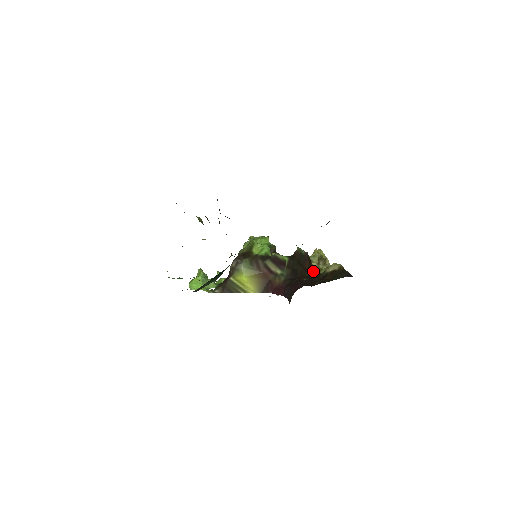
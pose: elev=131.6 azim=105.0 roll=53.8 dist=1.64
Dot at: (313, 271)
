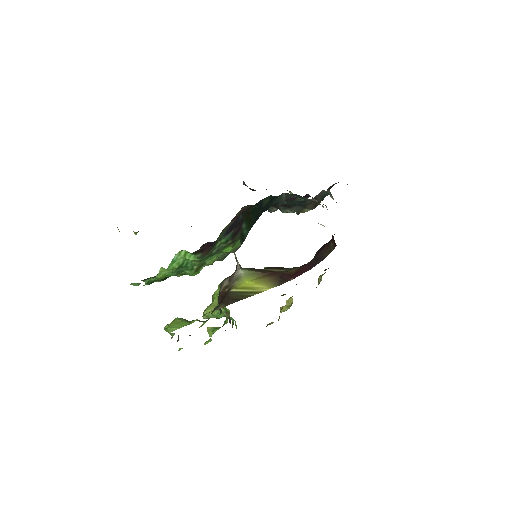
Dot at: occluded
